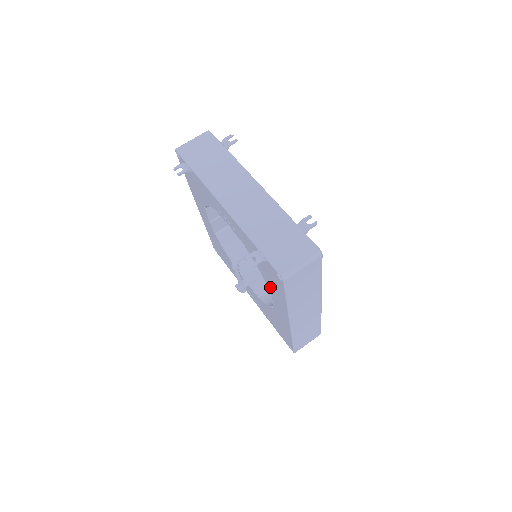
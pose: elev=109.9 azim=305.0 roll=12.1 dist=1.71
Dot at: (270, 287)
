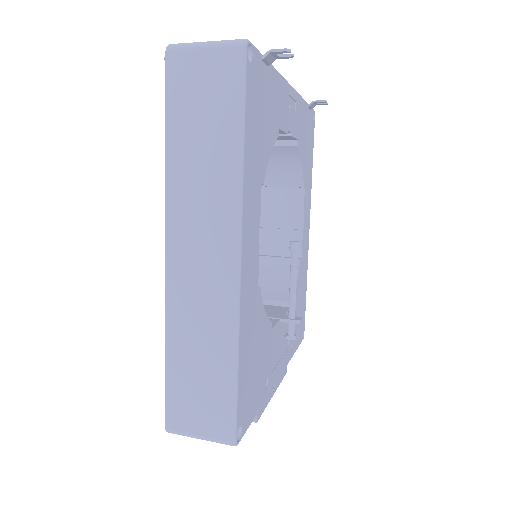
Dot at: occluded
